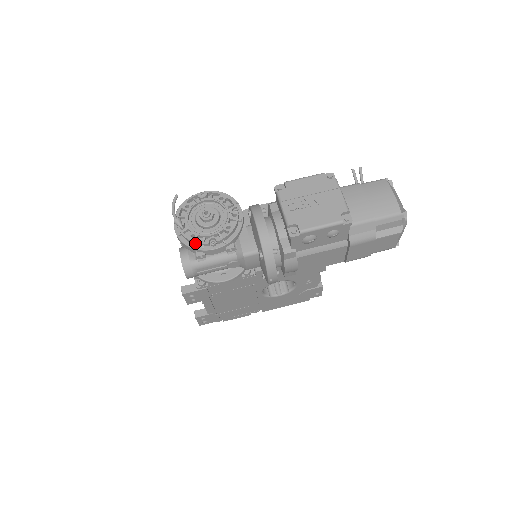
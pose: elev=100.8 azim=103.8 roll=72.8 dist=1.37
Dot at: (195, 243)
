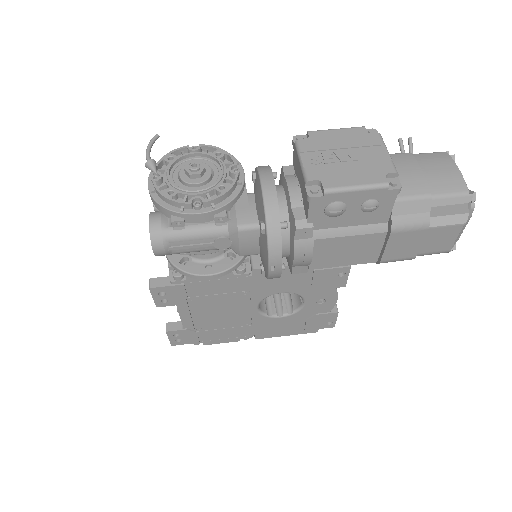
Dot at: (172, 202)
